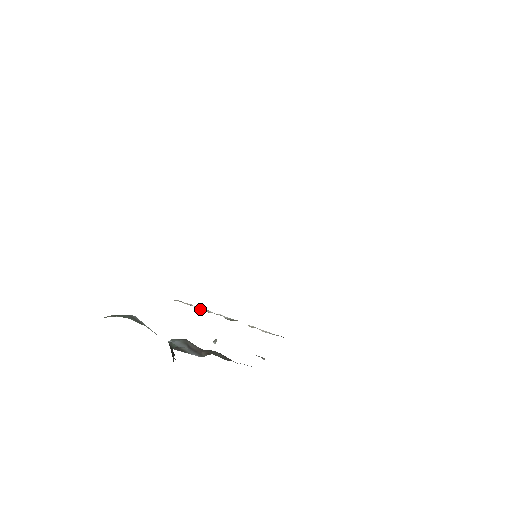
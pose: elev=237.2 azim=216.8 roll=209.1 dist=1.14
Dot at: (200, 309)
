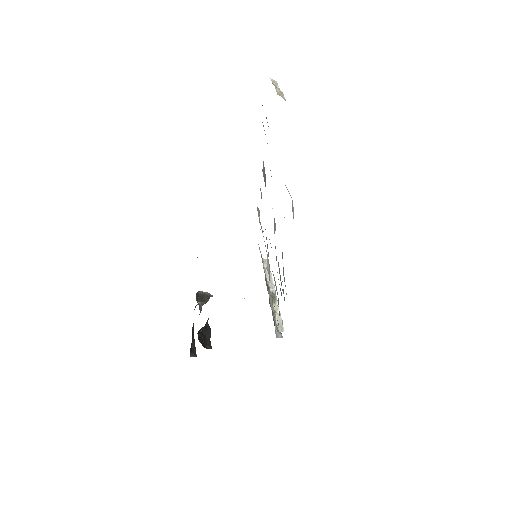
Dot at: occluded
